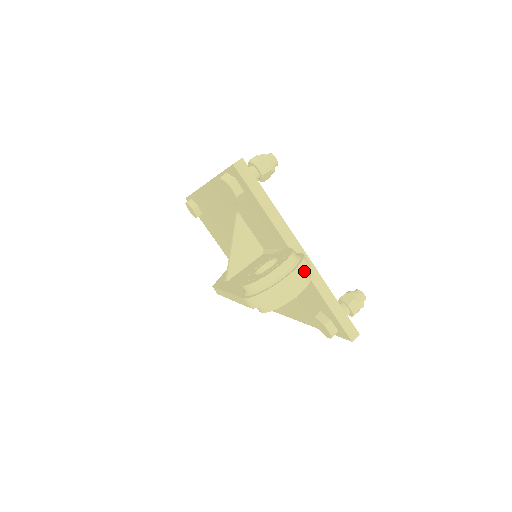
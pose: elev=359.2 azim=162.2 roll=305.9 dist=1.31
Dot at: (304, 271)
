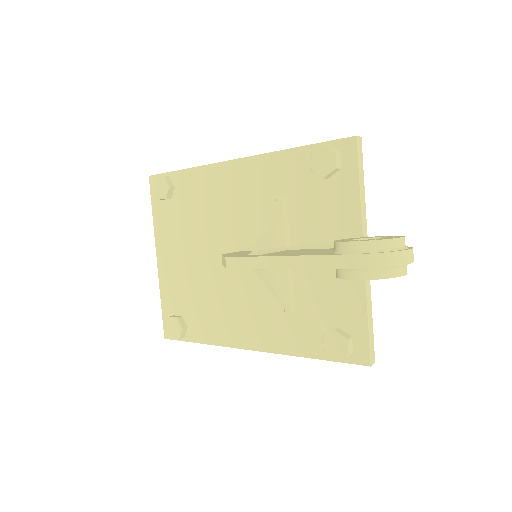
Dot at: occluded
